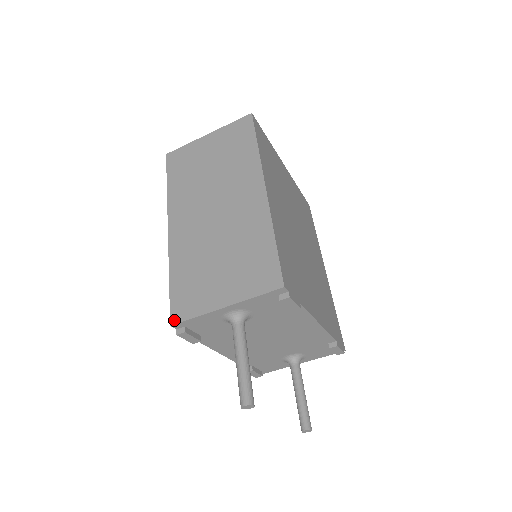
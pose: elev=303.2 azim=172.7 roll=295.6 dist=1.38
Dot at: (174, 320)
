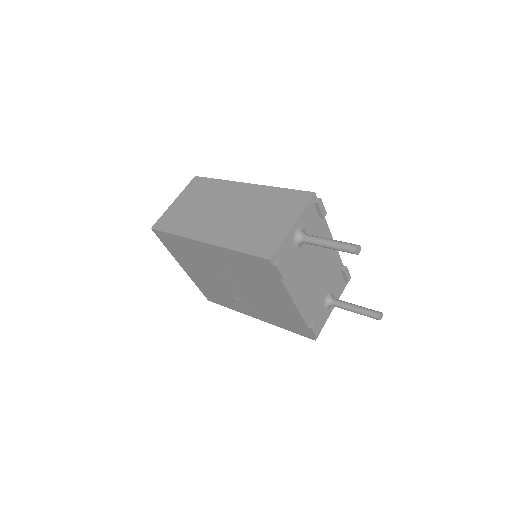
Dot at: (269, 256)
